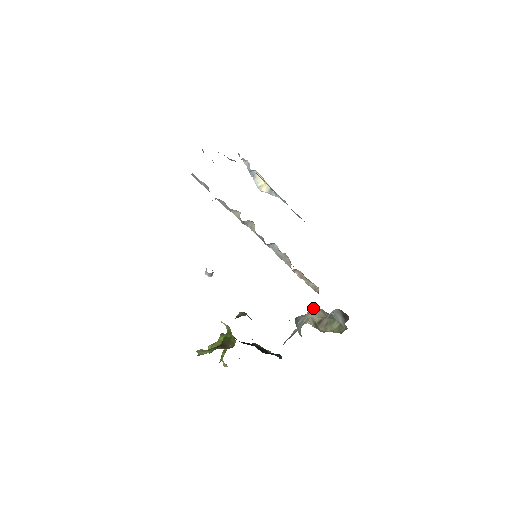
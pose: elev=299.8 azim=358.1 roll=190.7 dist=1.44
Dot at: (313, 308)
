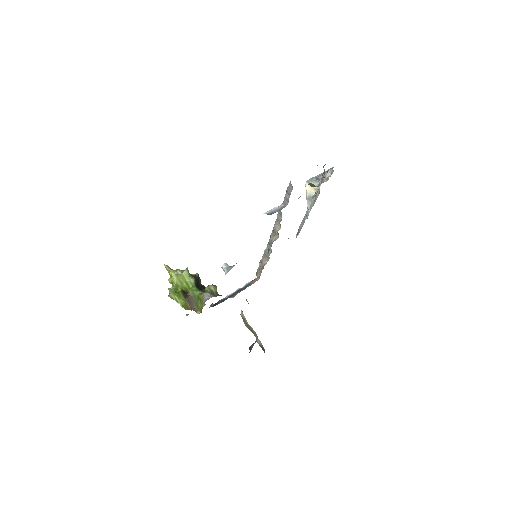
Dot at: occluded
